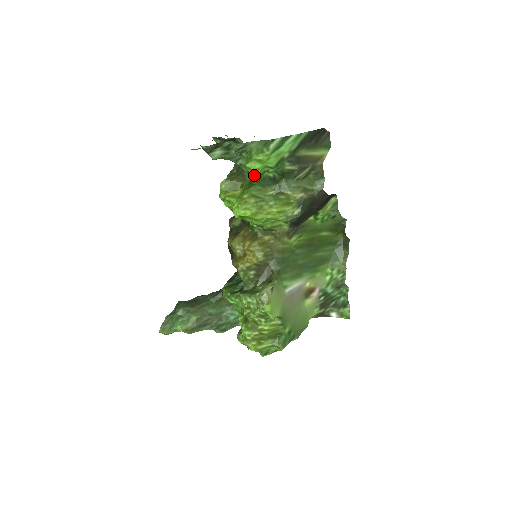
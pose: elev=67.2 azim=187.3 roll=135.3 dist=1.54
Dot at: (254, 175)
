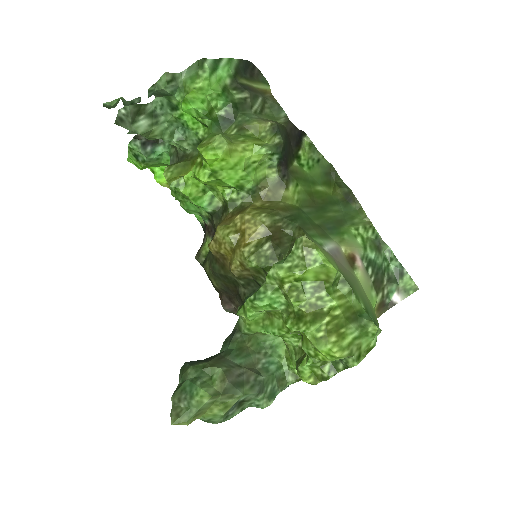
Dot at: (202, 111)
